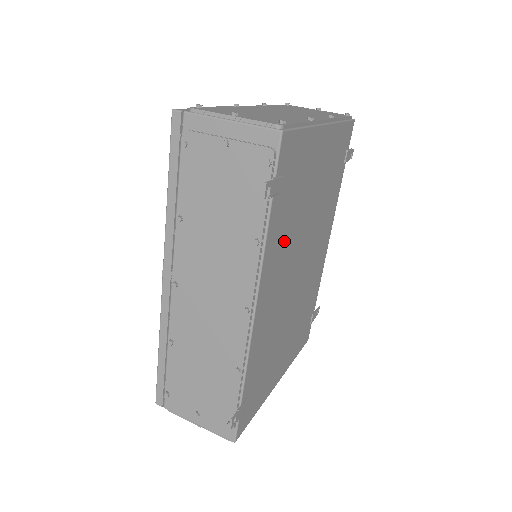
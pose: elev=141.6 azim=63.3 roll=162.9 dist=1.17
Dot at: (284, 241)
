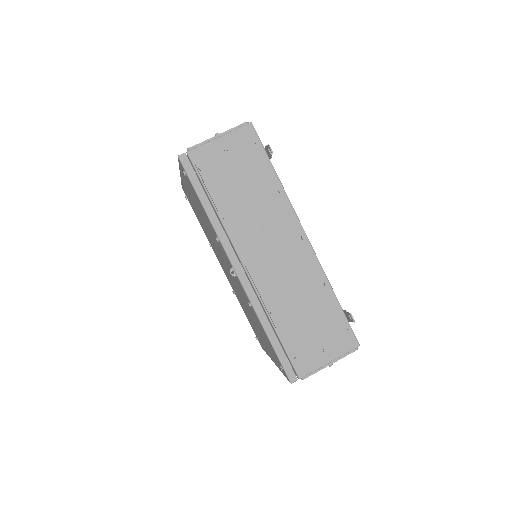
Dot at: occluded
